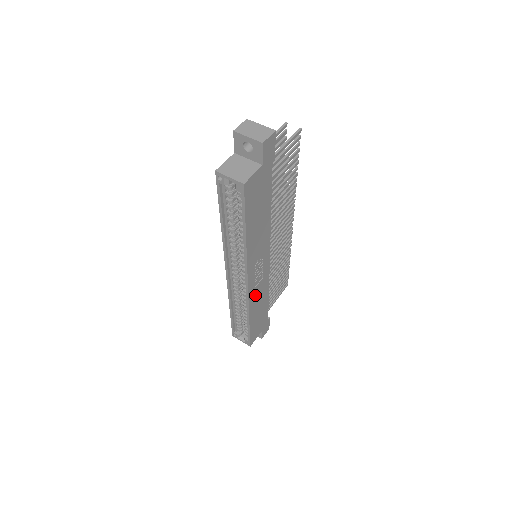
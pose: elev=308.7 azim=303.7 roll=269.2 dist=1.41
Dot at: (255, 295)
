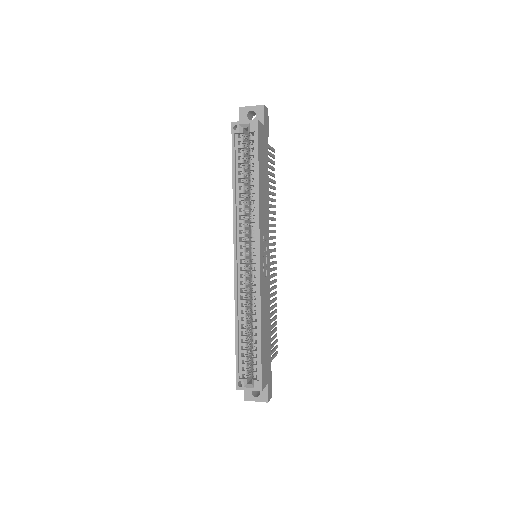
Dot at: (263, 292)
